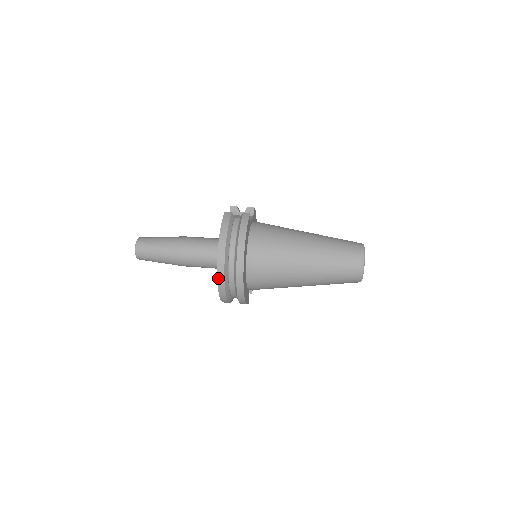
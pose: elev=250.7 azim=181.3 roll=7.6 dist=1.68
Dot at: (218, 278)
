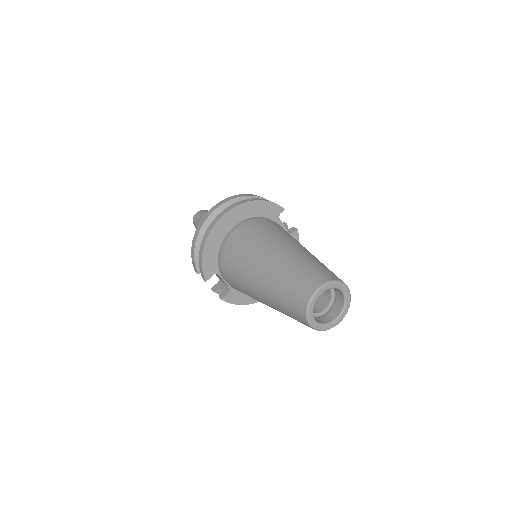
Dot at: (207, 214)
